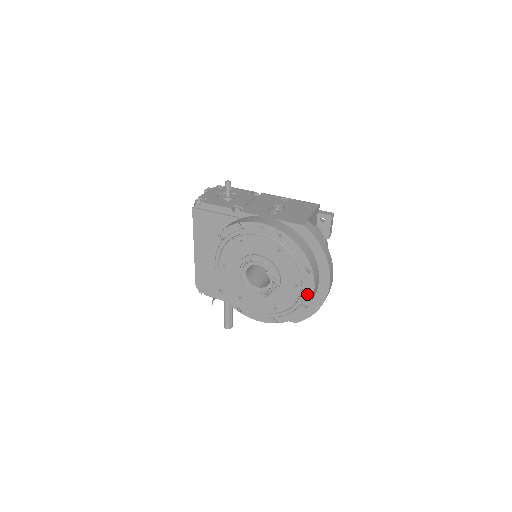
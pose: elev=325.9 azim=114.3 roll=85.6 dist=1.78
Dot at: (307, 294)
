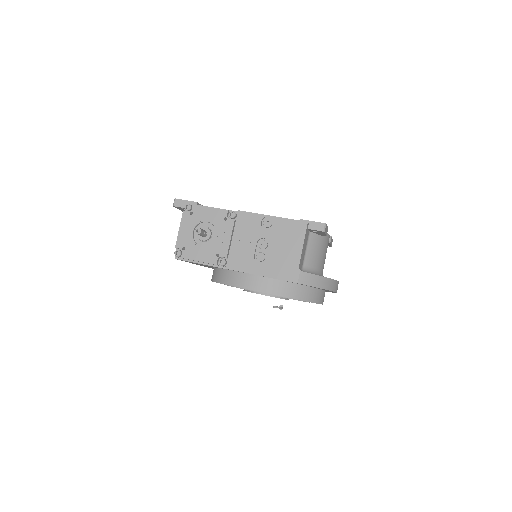
Dot at: occluded
